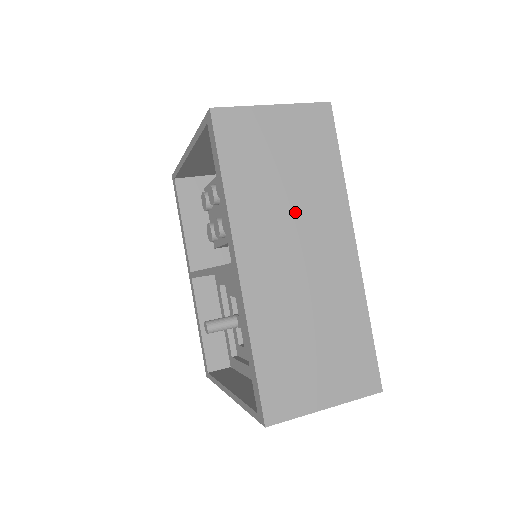
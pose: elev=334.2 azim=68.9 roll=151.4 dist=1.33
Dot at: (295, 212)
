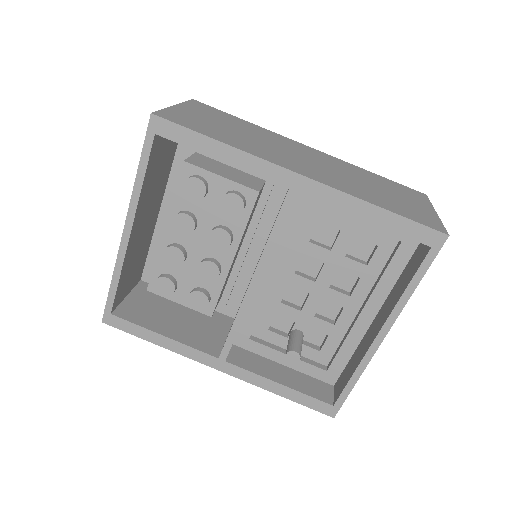
Dot at: (268, 143)
